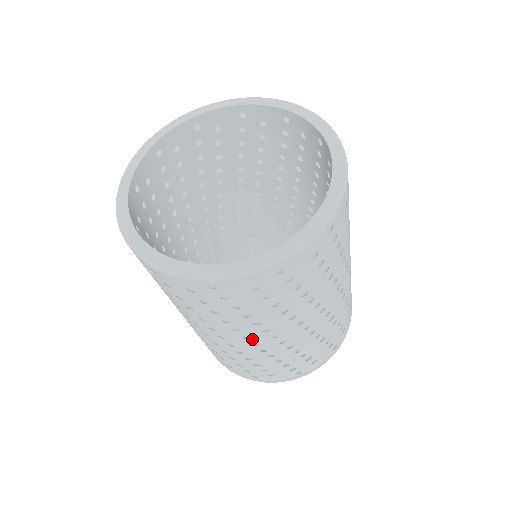
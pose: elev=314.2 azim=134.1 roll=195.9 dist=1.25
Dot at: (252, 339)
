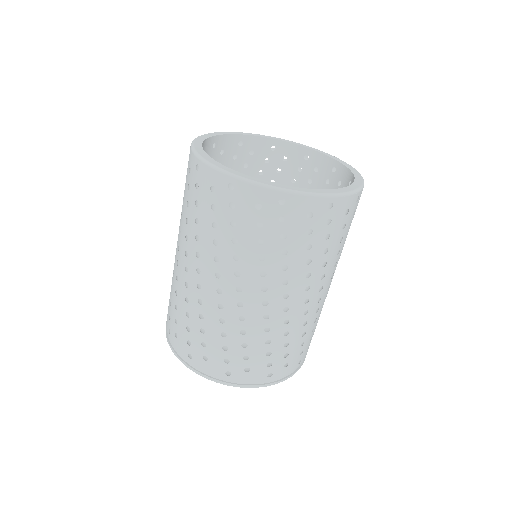
Dot at: (221, 281)
